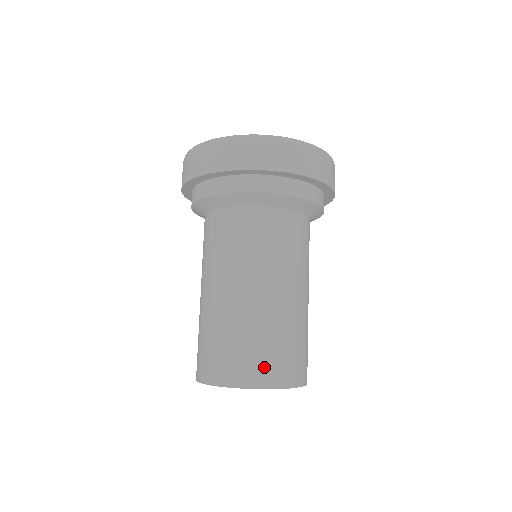
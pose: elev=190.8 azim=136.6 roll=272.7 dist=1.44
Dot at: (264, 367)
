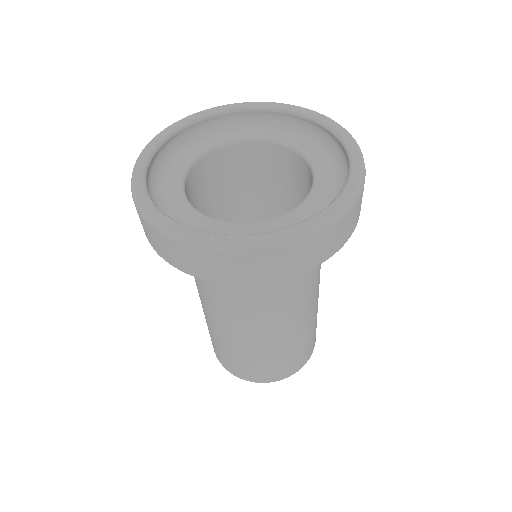
Dot at: (305, 356)
